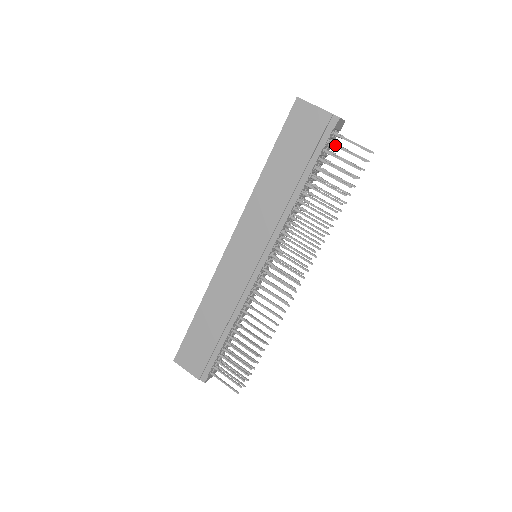
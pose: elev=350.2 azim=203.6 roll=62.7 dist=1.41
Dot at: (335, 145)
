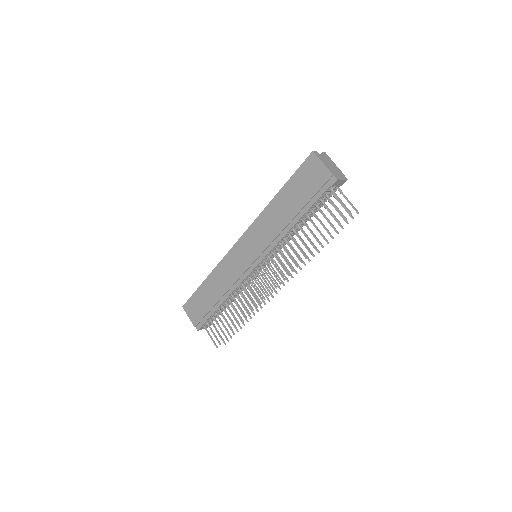
Dot at: (329, 198)
